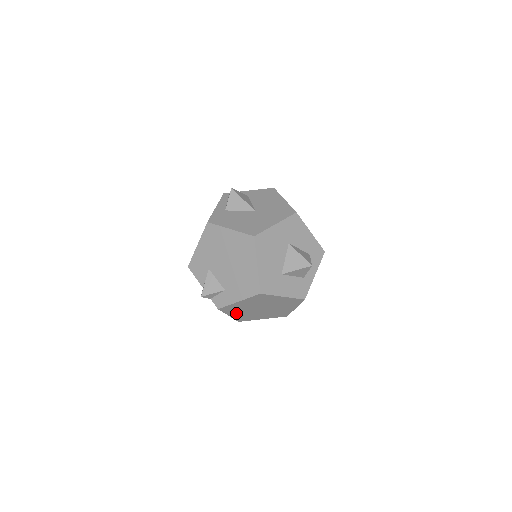
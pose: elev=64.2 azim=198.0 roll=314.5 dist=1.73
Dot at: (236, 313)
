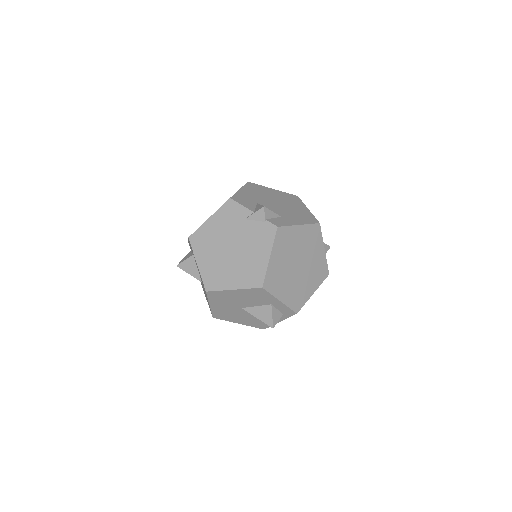
Dot at: (278, 256)
